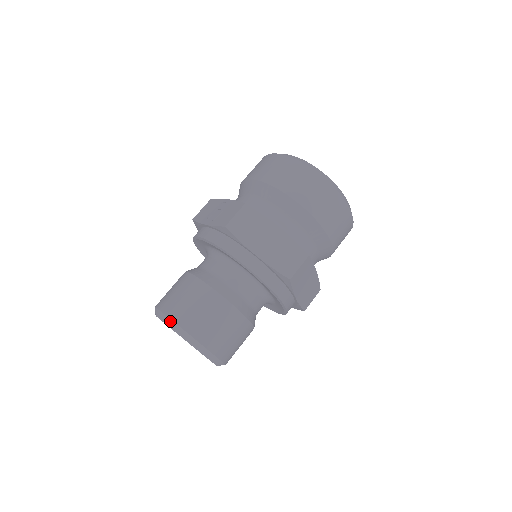
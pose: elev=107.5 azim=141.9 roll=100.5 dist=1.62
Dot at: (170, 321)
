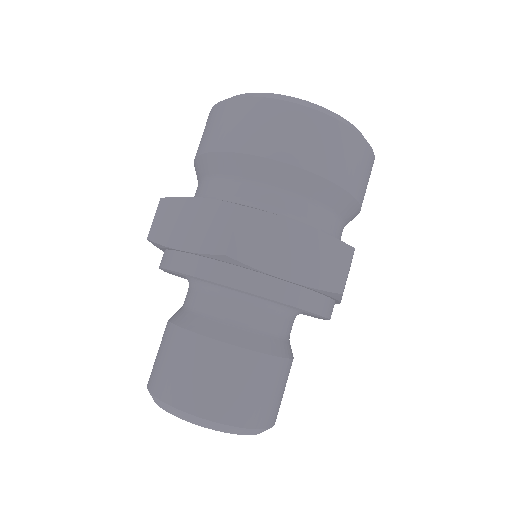
Dot at: occluded
